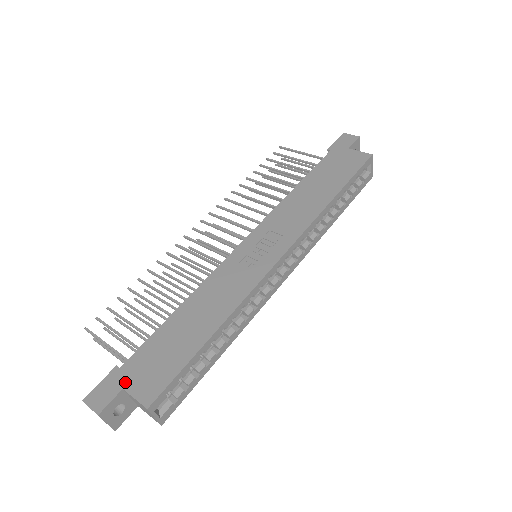
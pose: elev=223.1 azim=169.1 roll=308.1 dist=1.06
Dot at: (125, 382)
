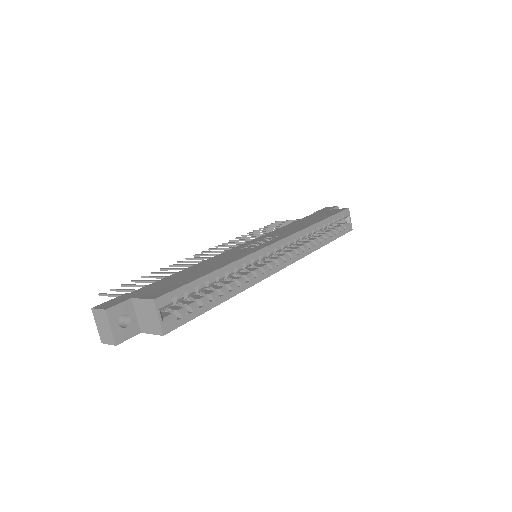
Dot at: (134, 295)
